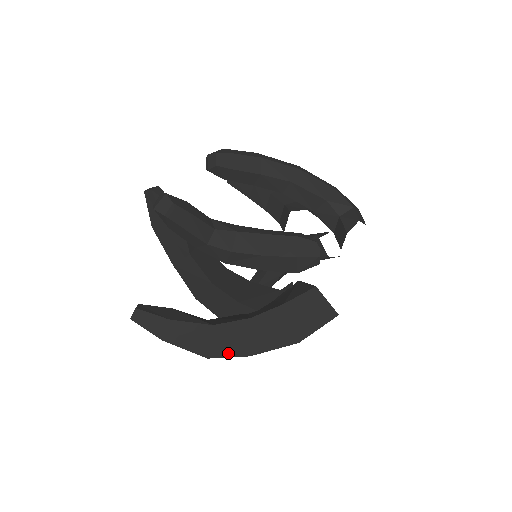
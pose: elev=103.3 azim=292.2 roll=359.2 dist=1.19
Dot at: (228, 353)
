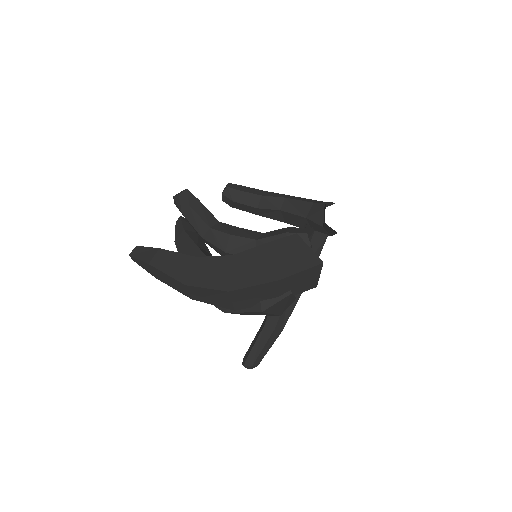
Dot at: (207, 284)
